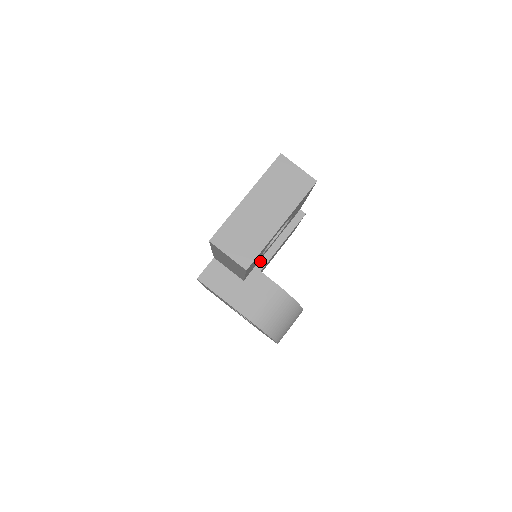
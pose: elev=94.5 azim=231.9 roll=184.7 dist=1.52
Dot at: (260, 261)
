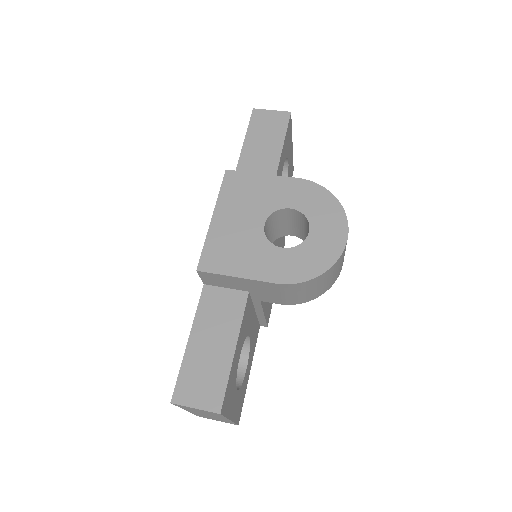
Dot at: occluded
